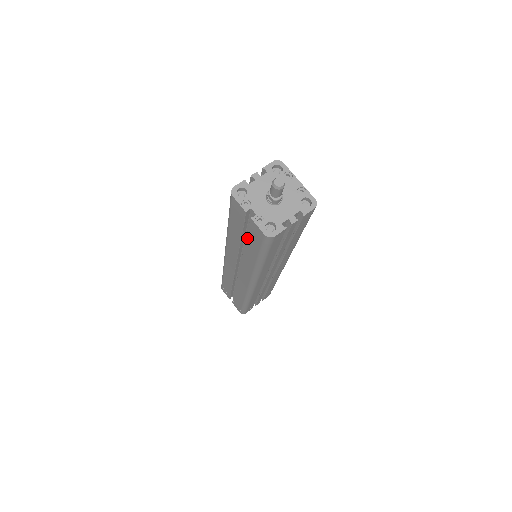
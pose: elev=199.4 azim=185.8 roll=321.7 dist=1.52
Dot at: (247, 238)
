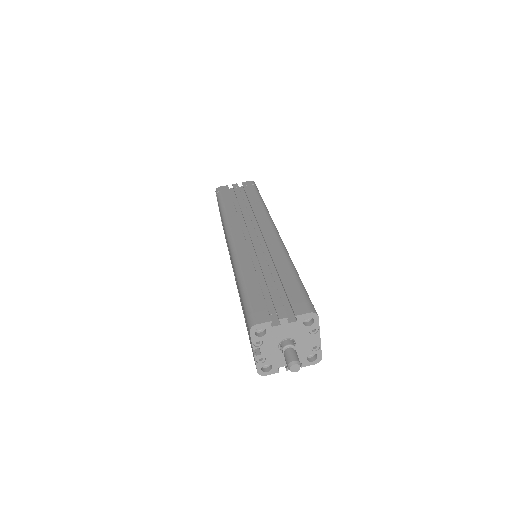
Dot at: (246, 324)
